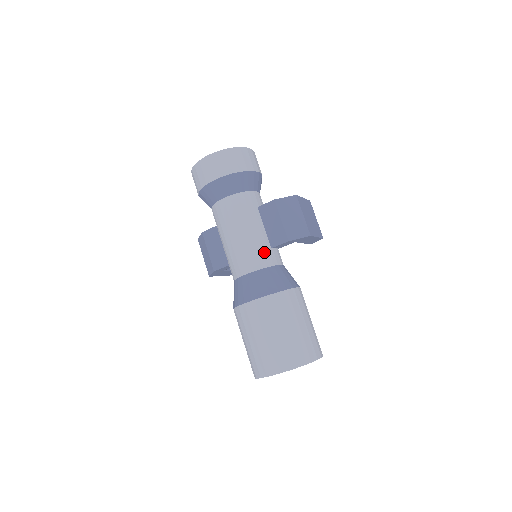
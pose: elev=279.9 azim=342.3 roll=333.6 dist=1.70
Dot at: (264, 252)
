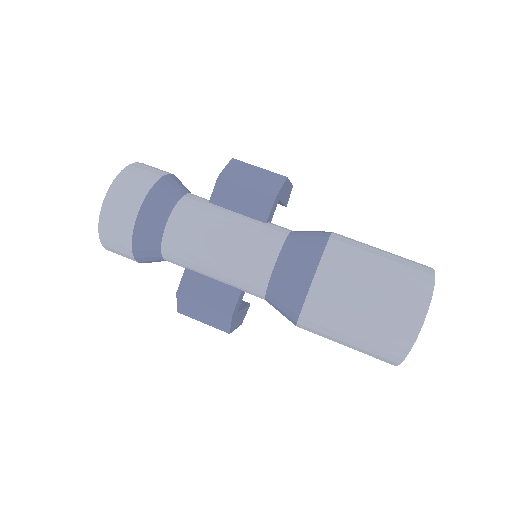
Dot at: (265, 231)
